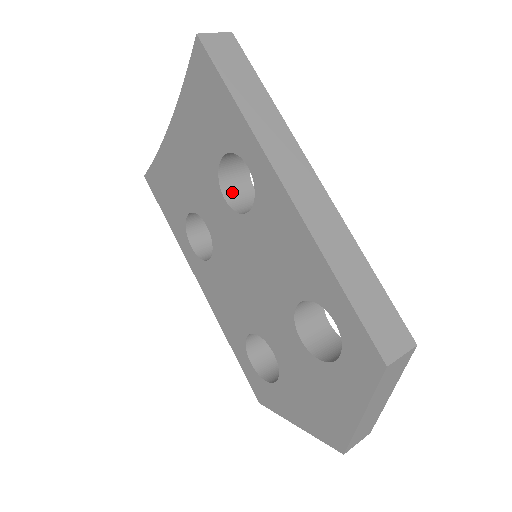
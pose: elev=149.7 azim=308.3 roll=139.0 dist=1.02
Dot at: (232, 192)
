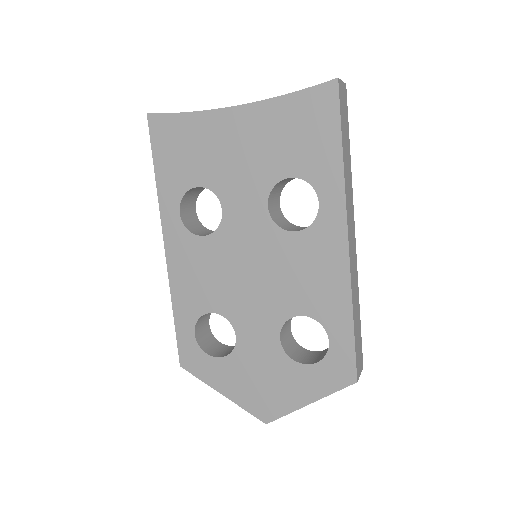
Dot at: (272, 201)
